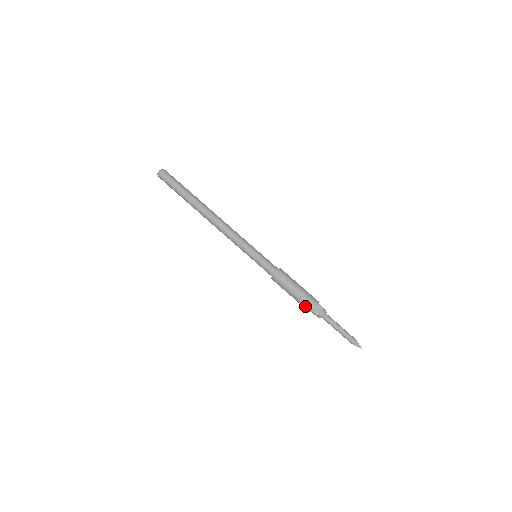
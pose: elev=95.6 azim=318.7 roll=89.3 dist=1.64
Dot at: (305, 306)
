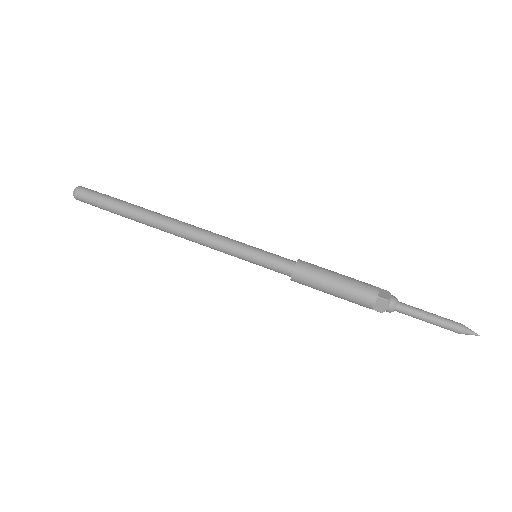
Dot at: occluded
